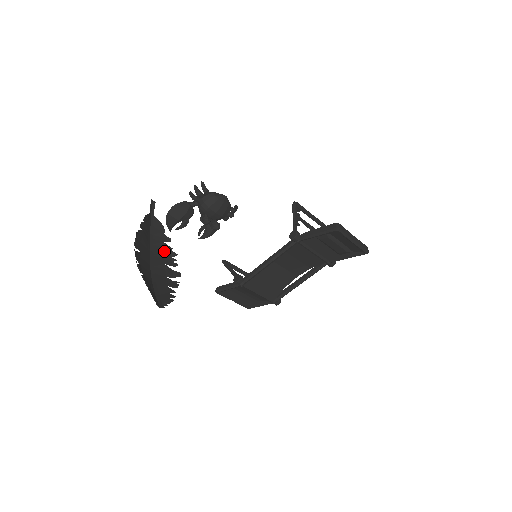
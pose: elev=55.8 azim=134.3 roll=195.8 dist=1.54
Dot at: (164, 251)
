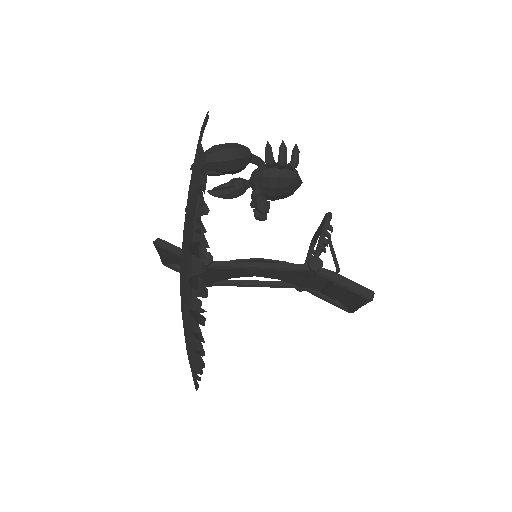
Dot at: occluded
